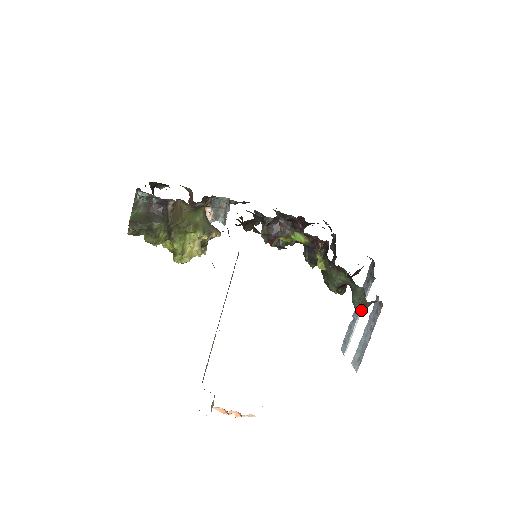
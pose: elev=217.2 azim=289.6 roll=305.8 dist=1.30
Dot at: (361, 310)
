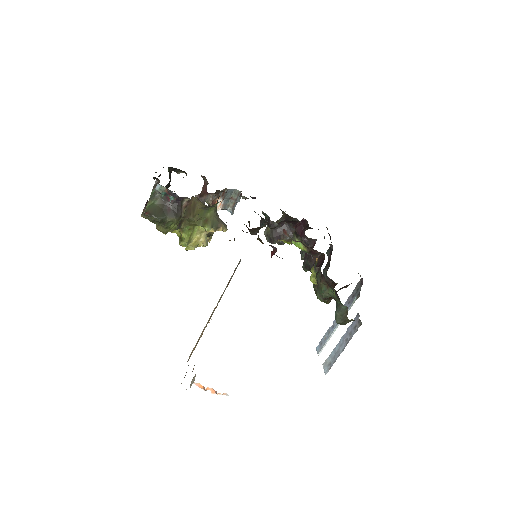
Dot at: (341, 324)
